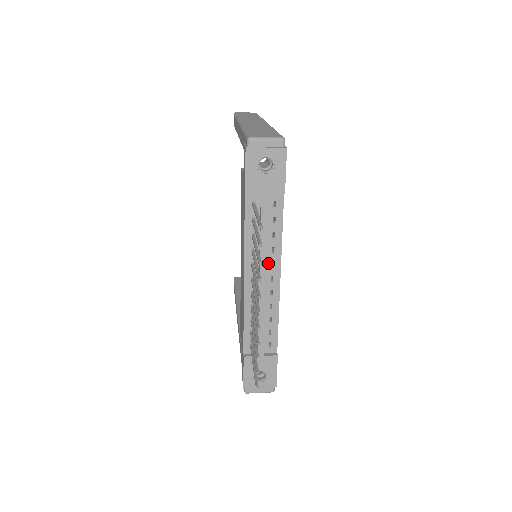
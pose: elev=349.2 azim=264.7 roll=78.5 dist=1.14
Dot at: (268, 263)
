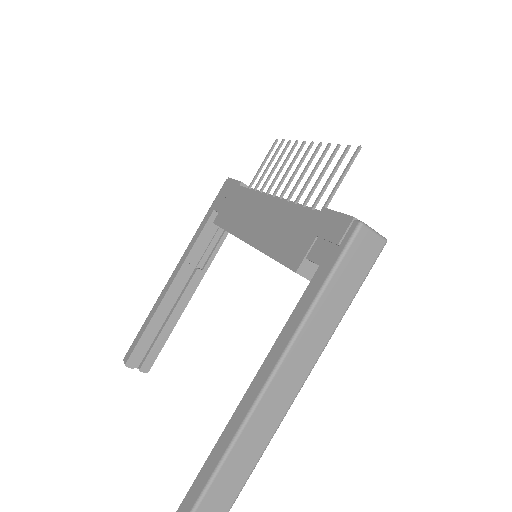
Dot at: occluded
